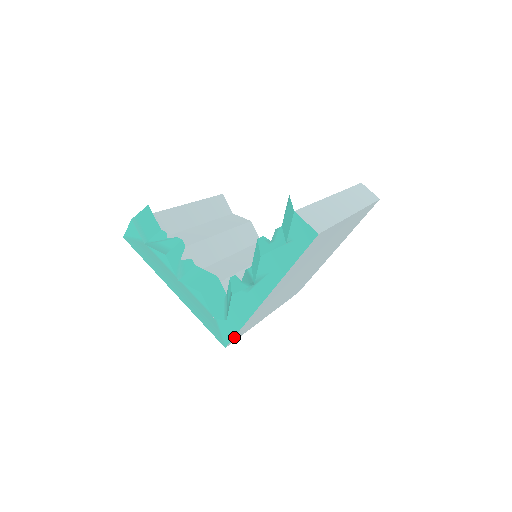
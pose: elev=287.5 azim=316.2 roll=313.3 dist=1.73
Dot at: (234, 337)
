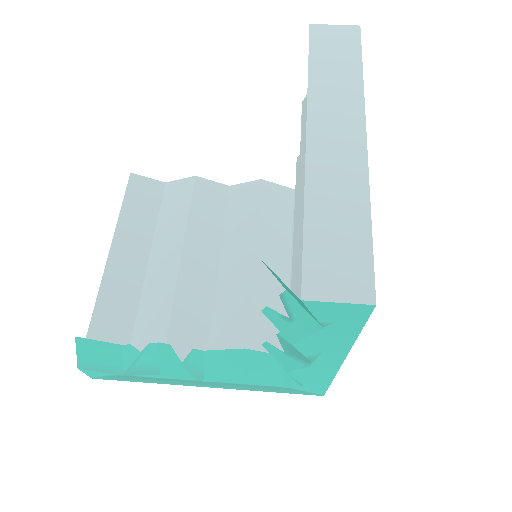
Dot at: occluded
